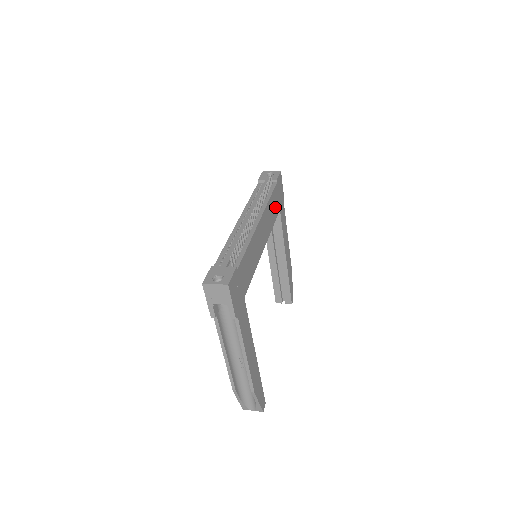
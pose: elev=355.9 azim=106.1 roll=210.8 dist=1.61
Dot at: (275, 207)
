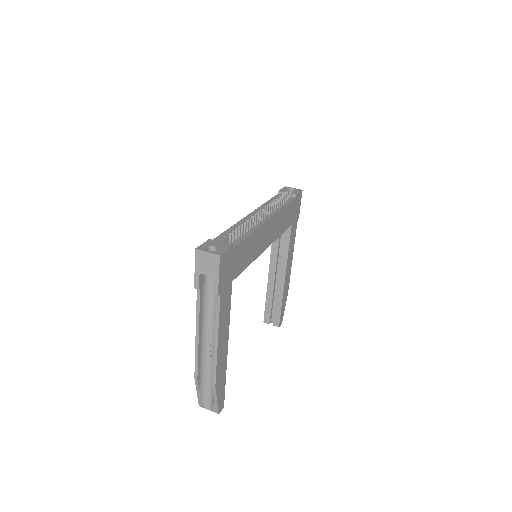
Dot at: (288, 219)
